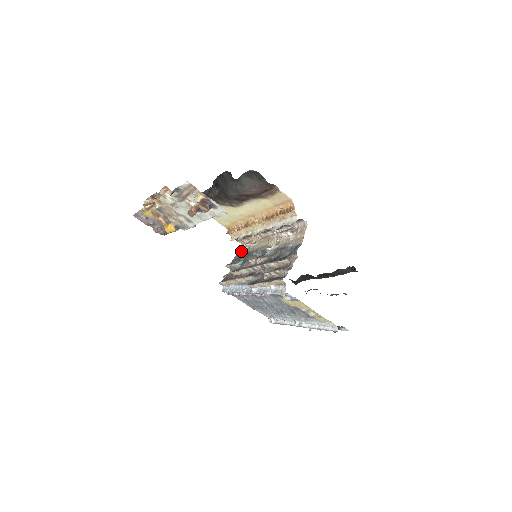
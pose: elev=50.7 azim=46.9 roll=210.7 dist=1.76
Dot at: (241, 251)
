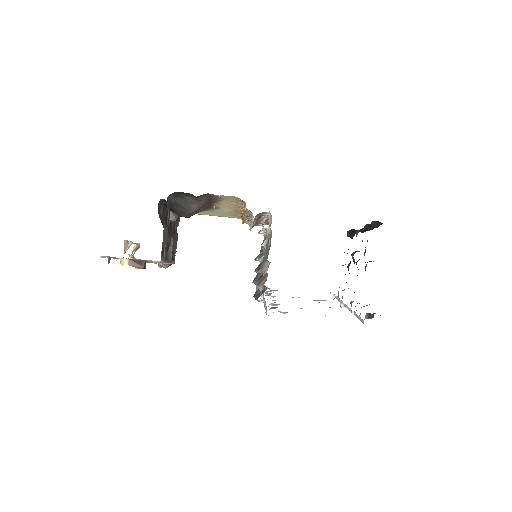
Dot at: occluded
